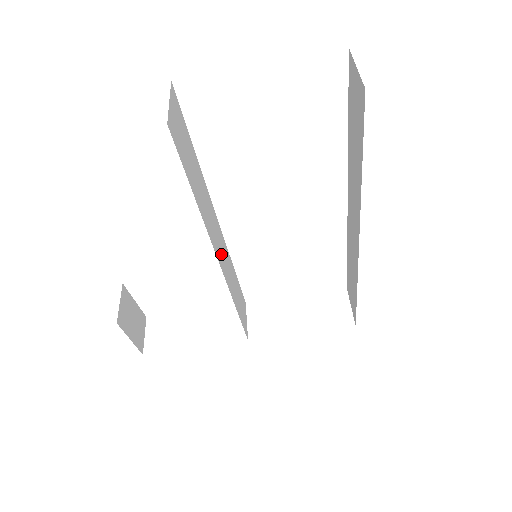
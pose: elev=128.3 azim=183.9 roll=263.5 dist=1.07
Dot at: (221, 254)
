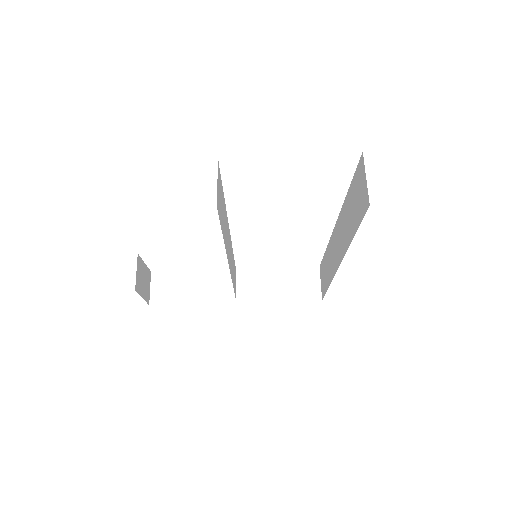
Dot at: occluded
